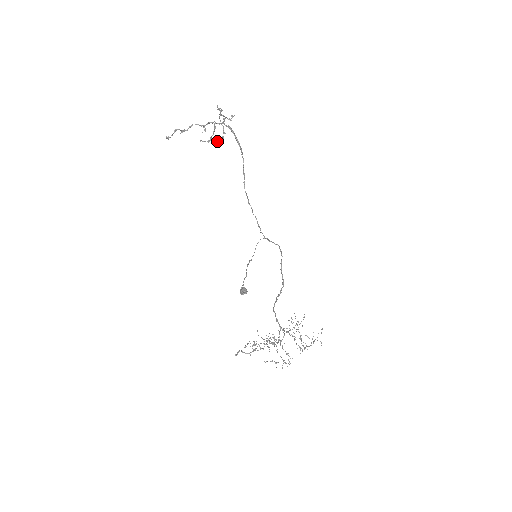
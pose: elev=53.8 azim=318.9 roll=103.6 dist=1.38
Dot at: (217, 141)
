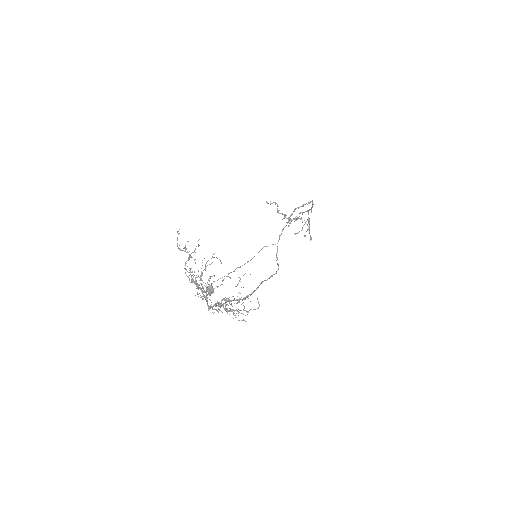
Dot at: (295, 218)
